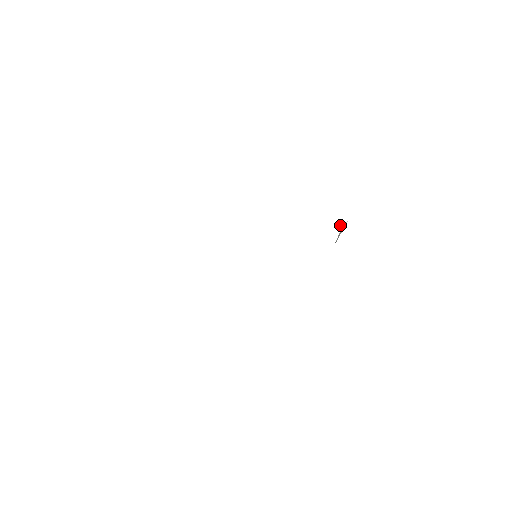
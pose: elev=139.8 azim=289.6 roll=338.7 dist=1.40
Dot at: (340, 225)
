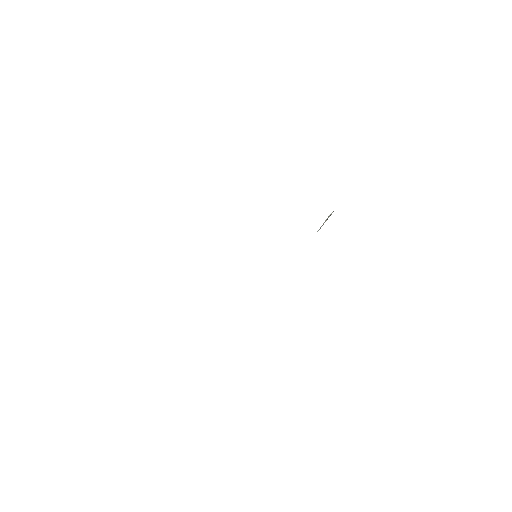
Dot at: occluded
